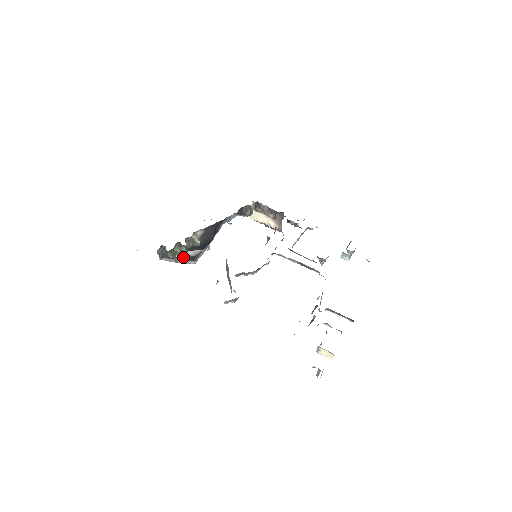
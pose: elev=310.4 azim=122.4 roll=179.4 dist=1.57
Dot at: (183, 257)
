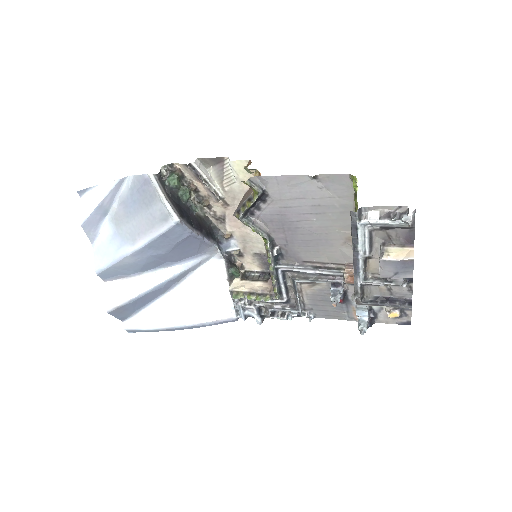
Dot at: (199, 169)
